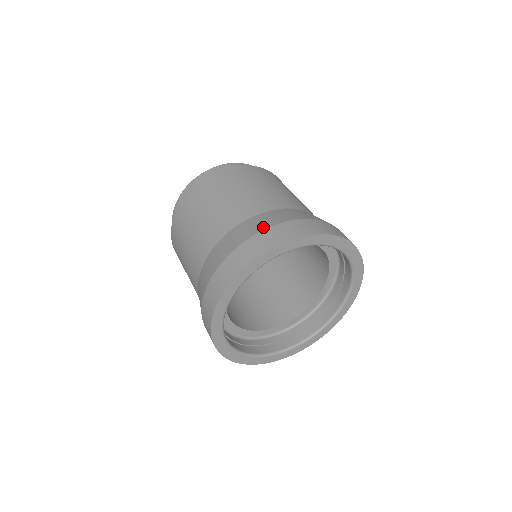
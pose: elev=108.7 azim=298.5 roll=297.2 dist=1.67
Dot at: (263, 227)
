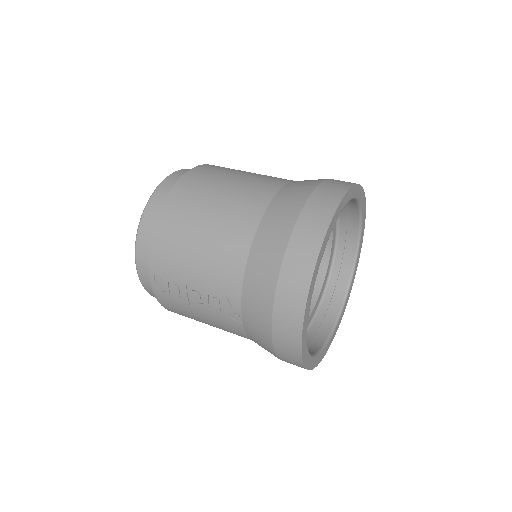
Dot at: (317, 181)
